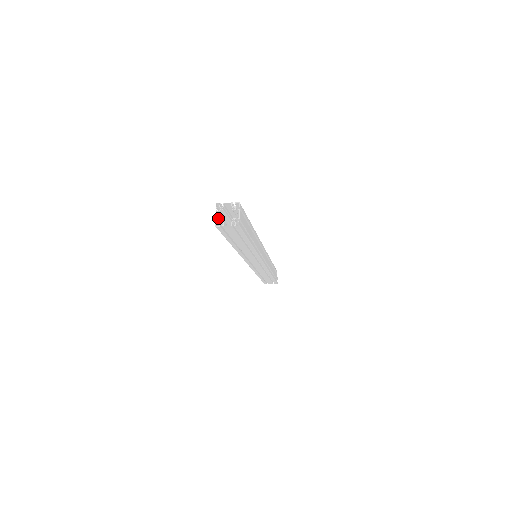
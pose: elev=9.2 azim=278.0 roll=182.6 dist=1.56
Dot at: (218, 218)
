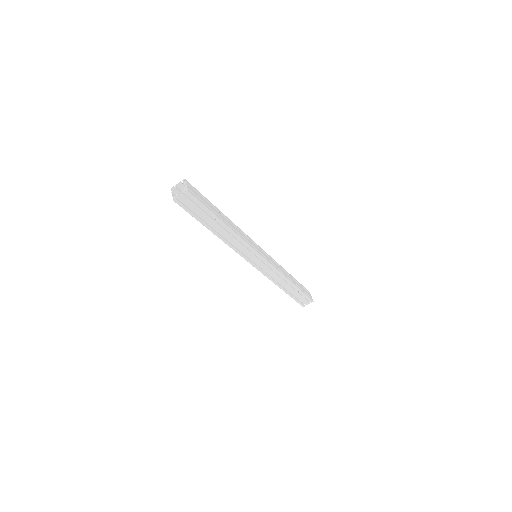
Dot at: (174, 195)
